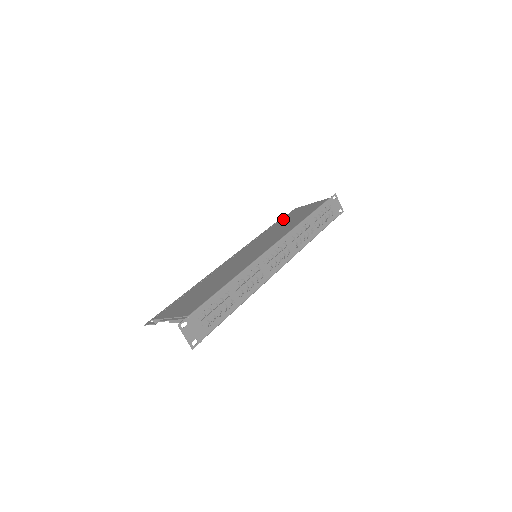
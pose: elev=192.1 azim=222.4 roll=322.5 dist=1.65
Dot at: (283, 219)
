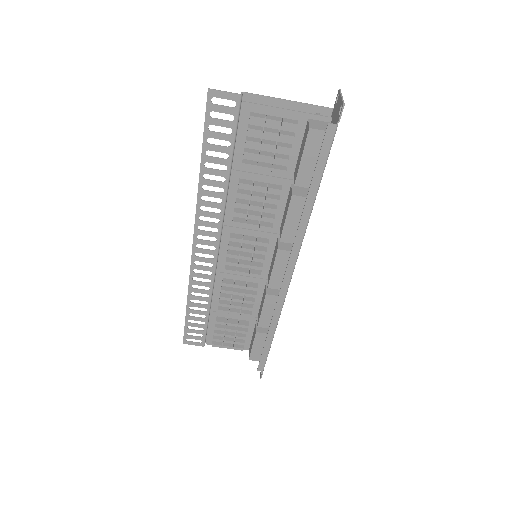
Dot at: occluded
